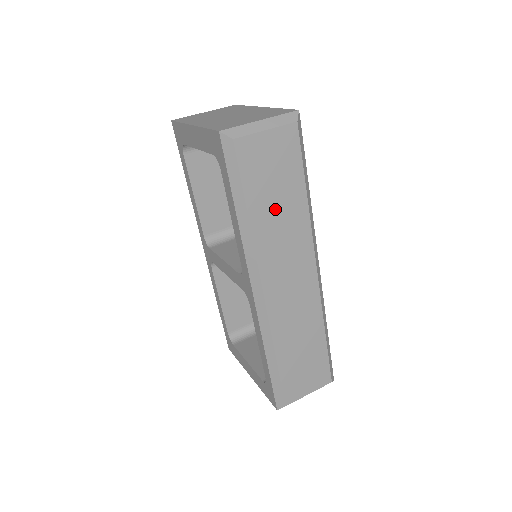
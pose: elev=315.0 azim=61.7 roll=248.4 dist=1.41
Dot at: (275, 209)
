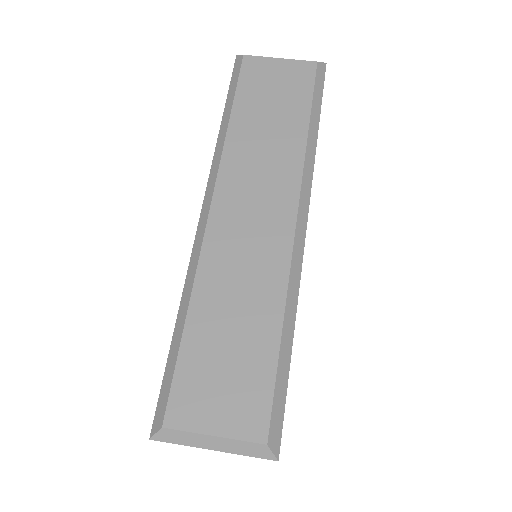
Dot at: (264, 125)
